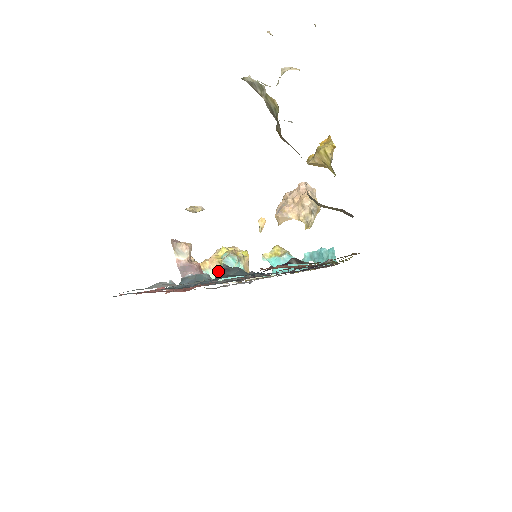
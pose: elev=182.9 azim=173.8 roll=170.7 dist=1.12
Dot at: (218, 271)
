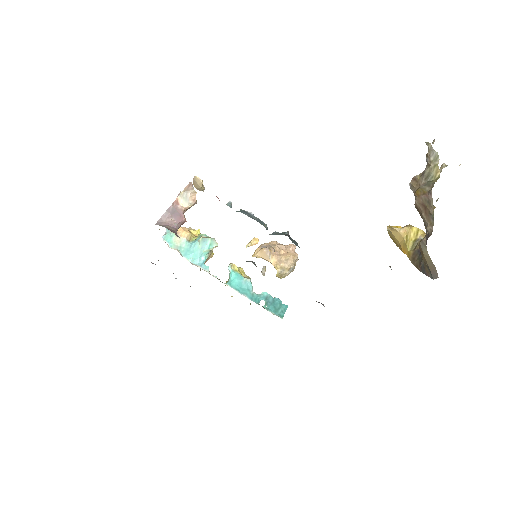
Dot at: (278, 232)
